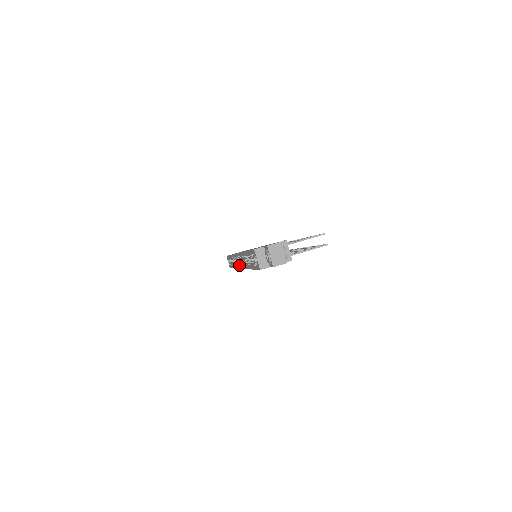
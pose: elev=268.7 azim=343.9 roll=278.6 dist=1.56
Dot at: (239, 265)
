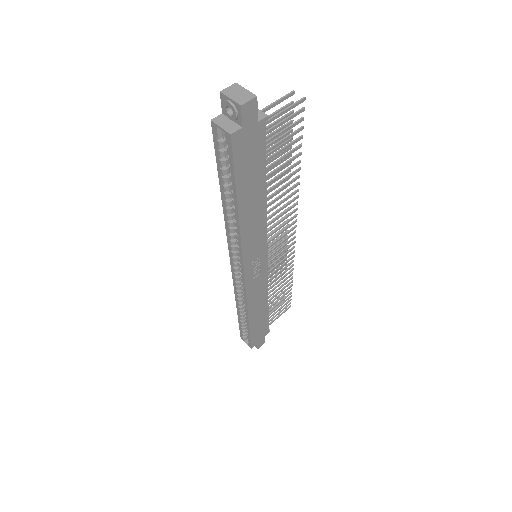
Dot at: (241, 276)
